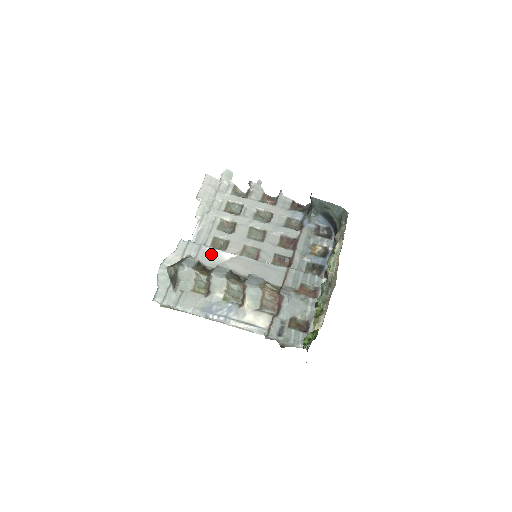
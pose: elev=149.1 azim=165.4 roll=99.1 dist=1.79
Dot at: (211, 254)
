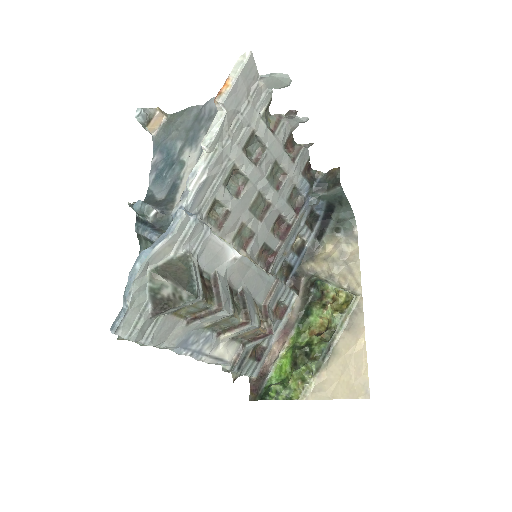
Dot at: (215, 249)
